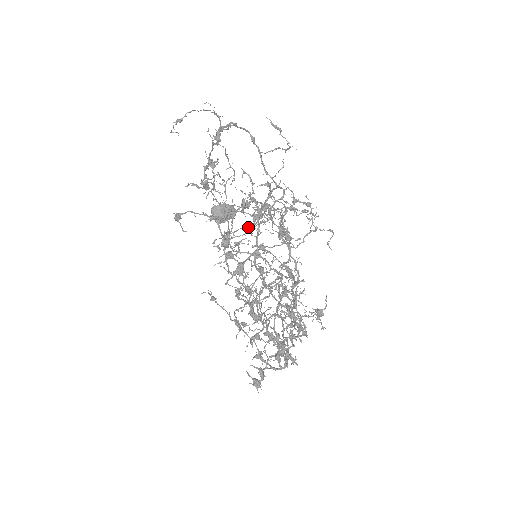
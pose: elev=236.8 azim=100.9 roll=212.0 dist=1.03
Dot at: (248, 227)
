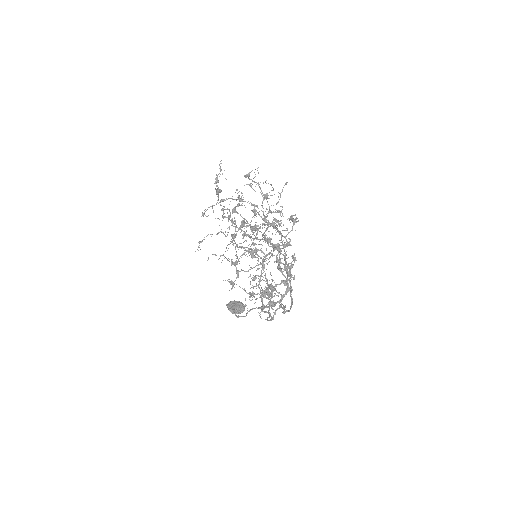
Dot at: (250, 267)
